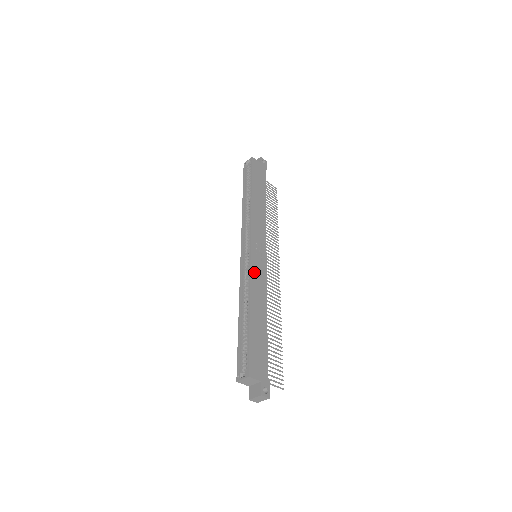
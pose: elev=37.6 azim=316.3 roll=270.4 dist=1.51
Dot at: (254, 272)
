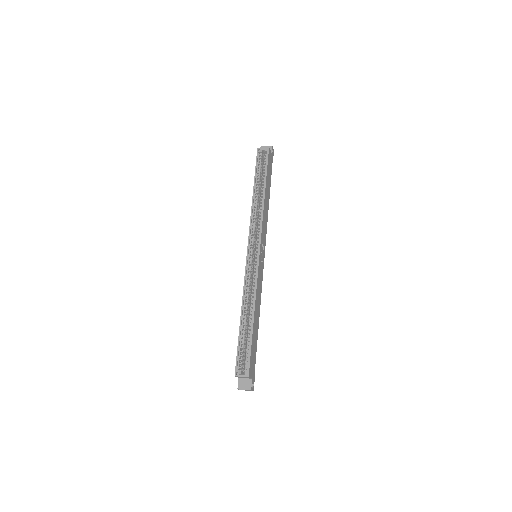
Dot at: (259, 278)
